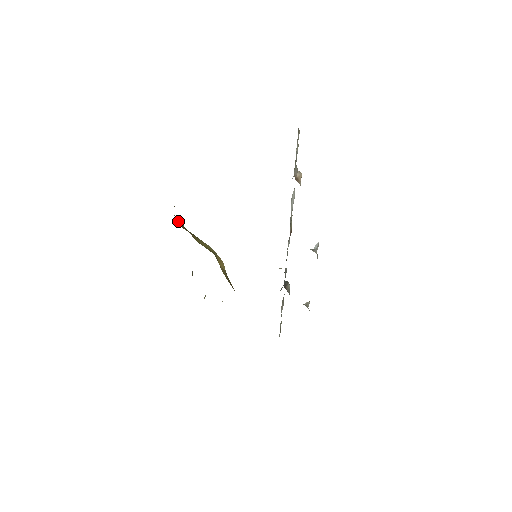
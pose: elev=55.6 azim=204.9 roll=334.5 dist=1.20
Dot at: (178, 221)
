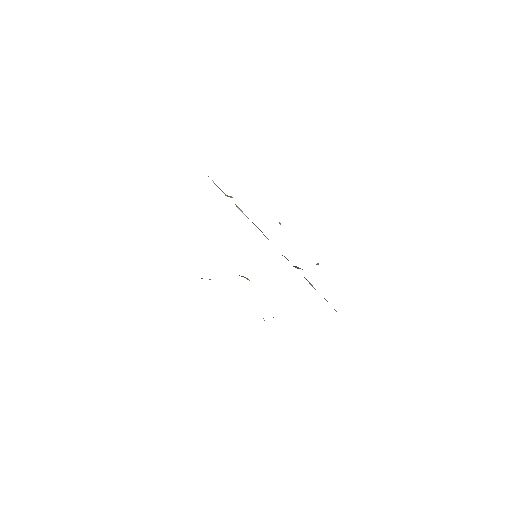
Dot at: occluded
